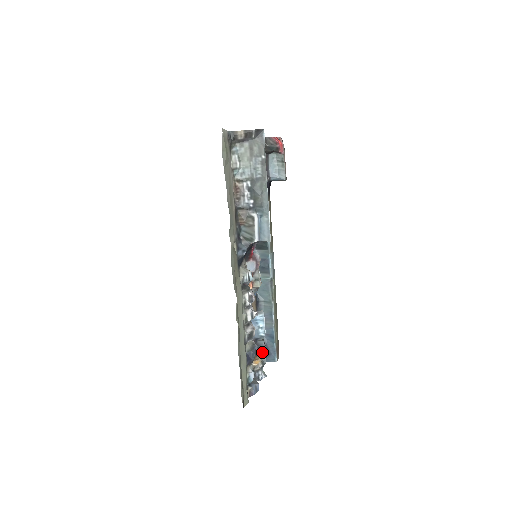
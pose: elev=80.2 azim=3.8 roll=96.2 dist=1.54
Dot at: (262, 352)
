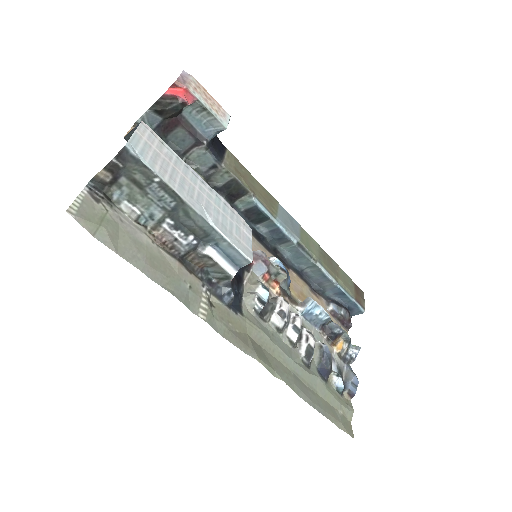
Dot at: (338, 333)
